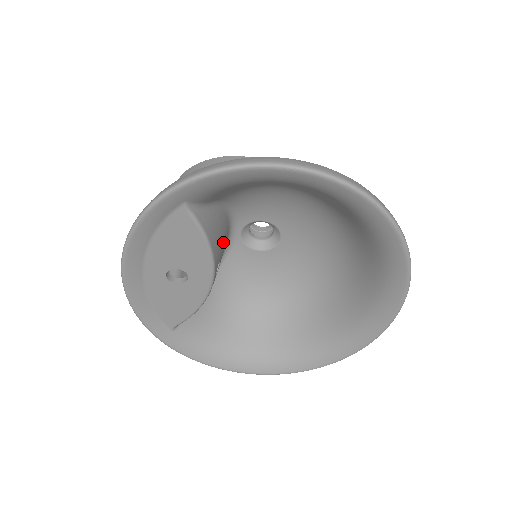
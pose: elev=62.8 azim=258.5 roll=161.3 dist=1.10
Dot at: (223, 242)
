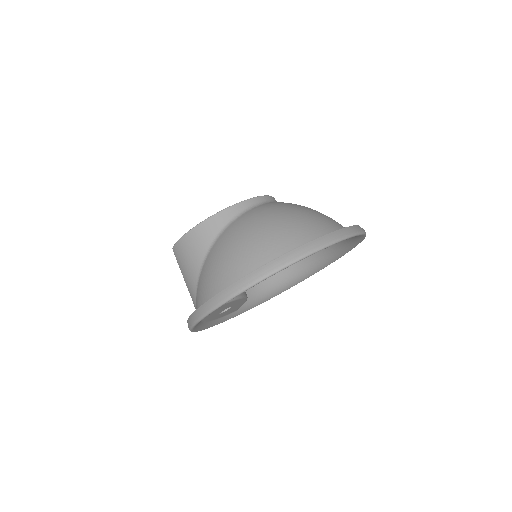
Dot at: occluded
